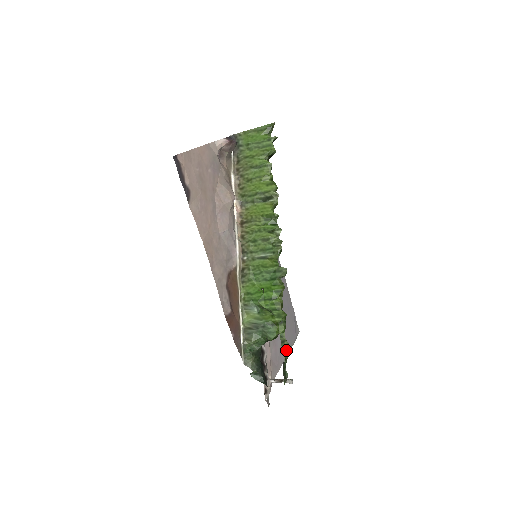
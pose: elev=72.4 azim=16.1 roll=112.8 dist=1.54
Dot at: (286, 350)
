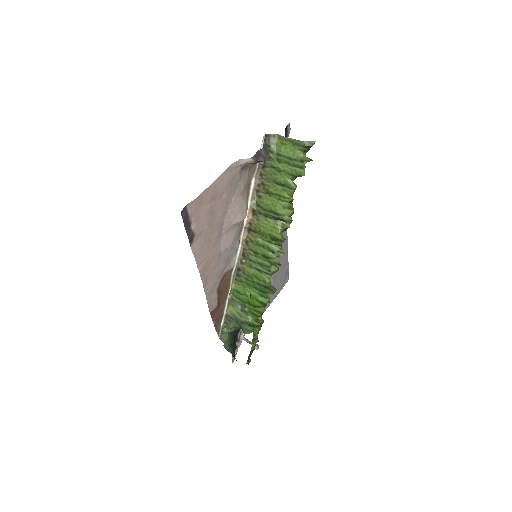
Dot at: (255, 345)
